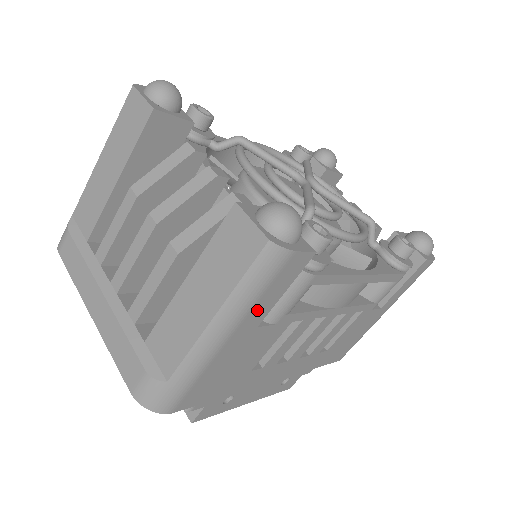
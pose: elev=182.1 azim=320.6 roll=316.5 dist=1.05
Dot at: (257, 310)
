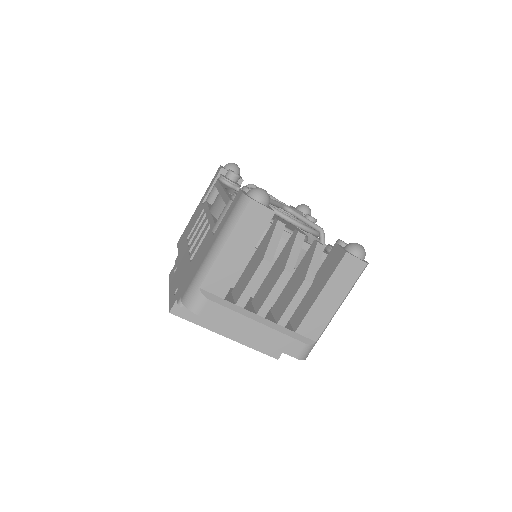
Dot at: occluded
